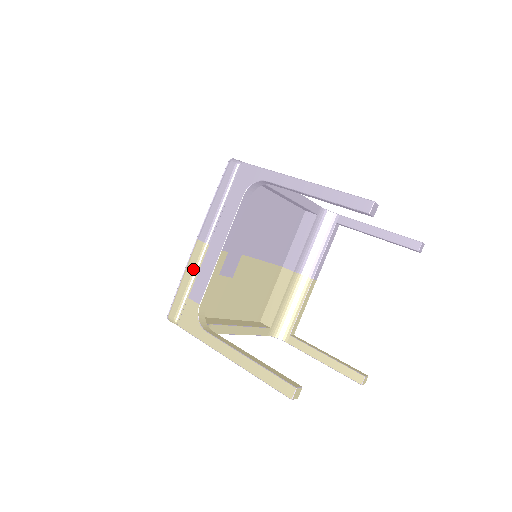
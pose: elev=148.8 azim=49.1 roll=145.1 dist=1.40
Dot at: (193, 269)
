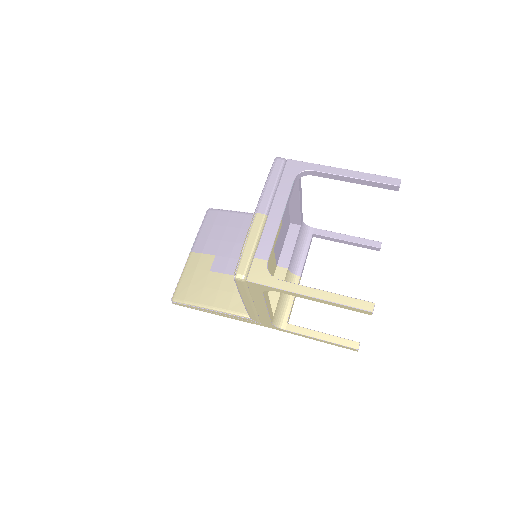
Dot at: (257, 234)
